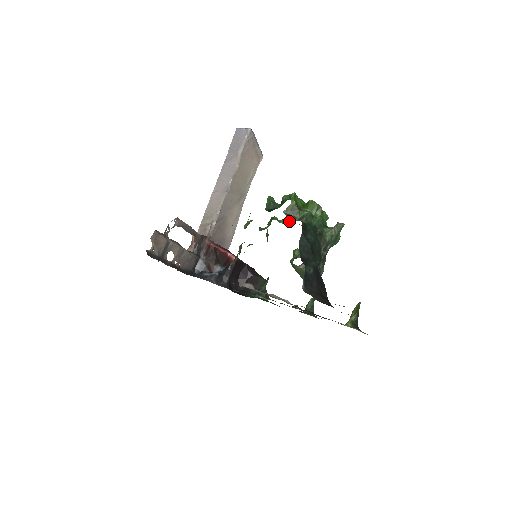
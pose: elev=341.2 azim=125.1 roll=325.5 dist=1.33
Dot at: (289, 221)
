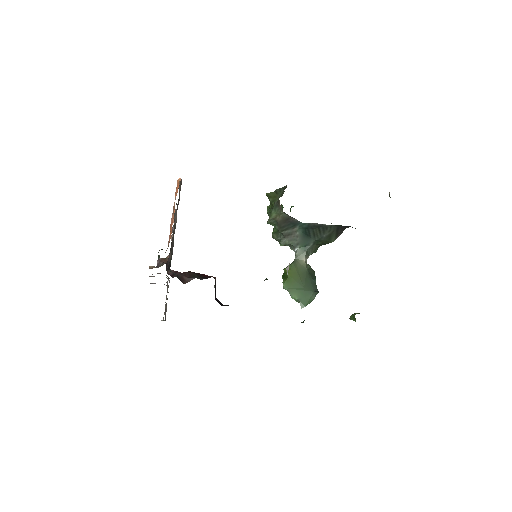
Dot at: occluded
